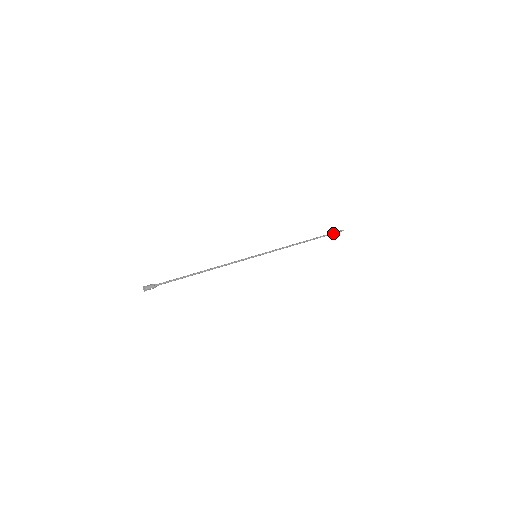
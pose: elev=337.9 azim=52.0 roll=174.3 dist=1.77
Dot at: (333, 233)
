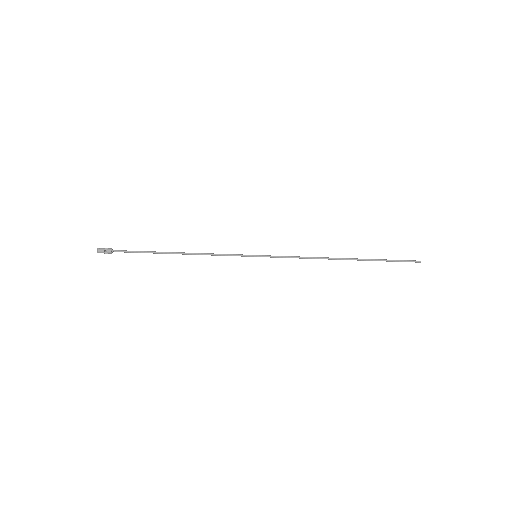
Dot at: (397, 260)
